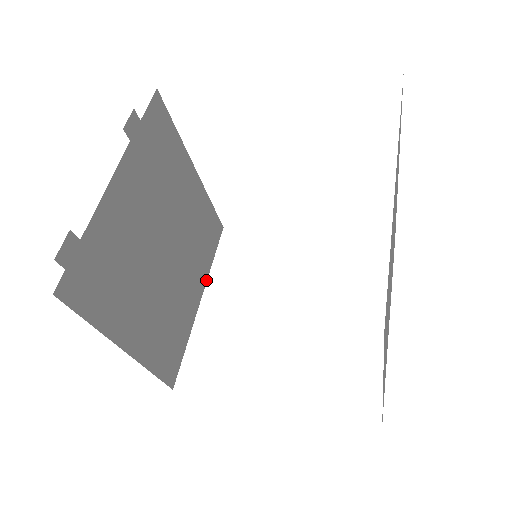
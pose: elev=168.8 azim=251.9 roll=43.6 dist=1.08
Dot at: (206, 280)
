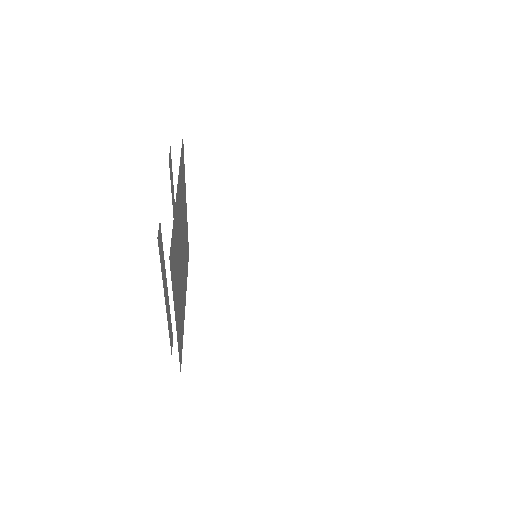
Dot at: occluded
